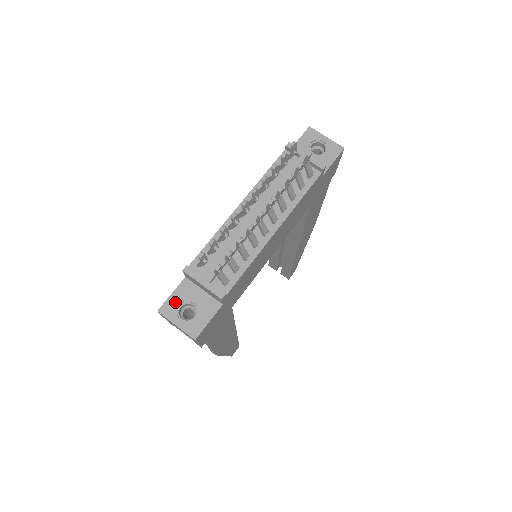
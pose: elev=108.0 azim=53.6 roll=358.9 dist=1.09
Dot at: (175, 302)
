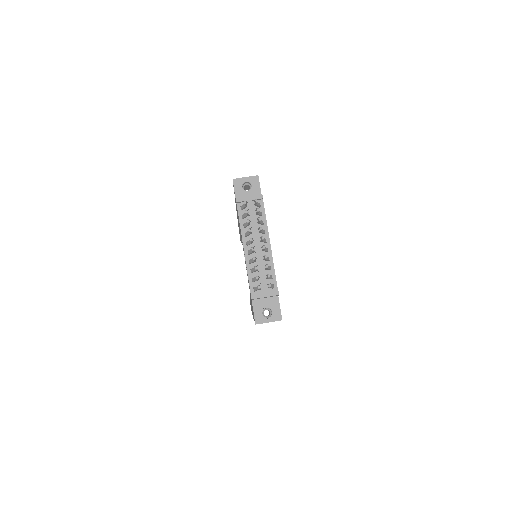
Dot at: (259, 314)
